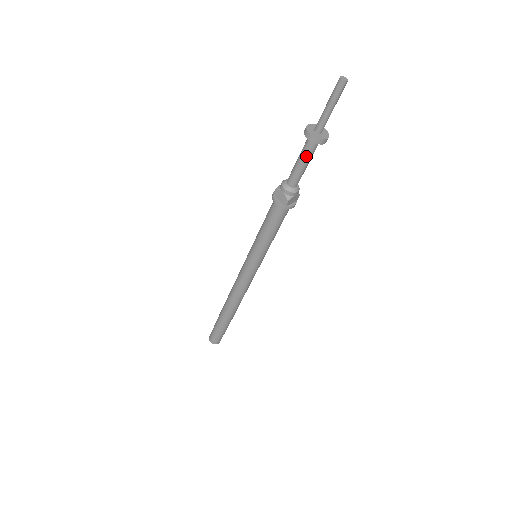
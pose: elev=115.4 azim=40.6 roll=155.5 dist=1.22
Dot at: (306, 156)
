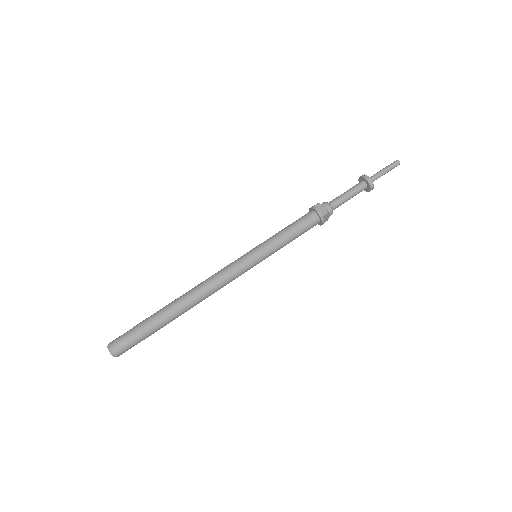
Dot at: (355, 191)
